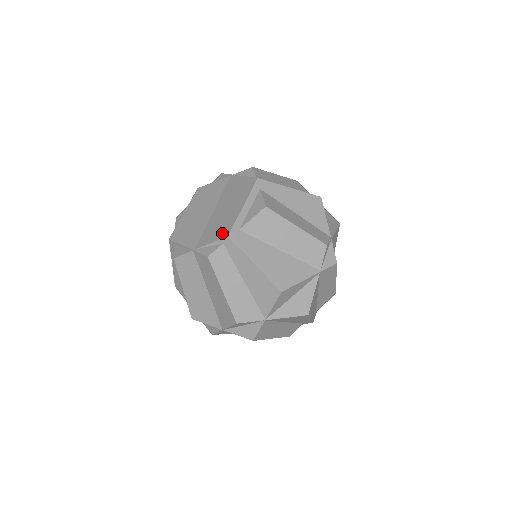
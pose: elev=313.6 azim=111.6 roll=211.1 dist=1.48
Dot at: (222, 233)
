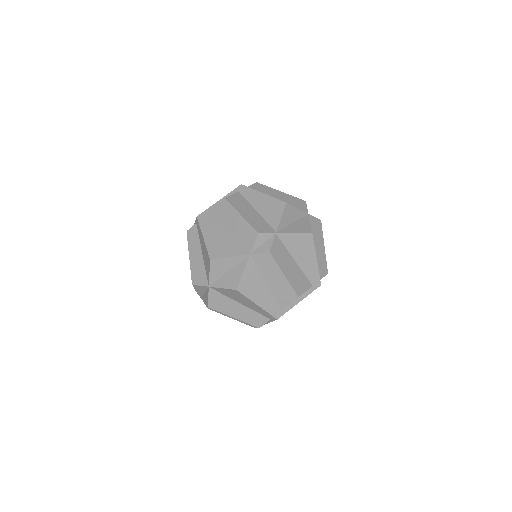
Dot at: occluded
